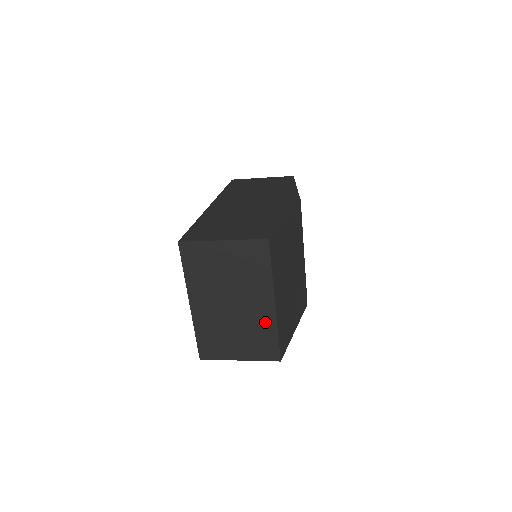
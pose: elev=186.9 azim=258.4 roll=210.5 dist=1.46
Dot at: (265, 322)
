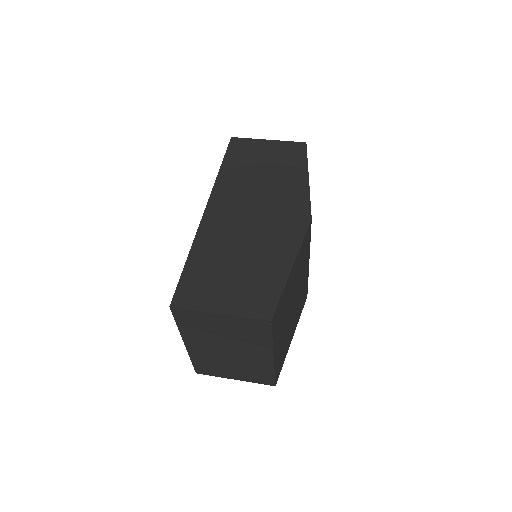
Dot at: (262, 365)
